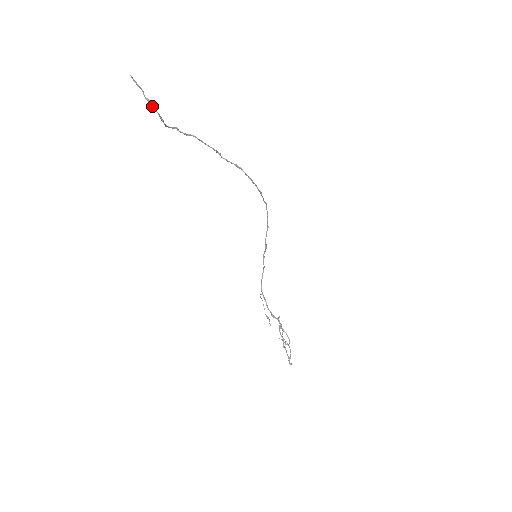
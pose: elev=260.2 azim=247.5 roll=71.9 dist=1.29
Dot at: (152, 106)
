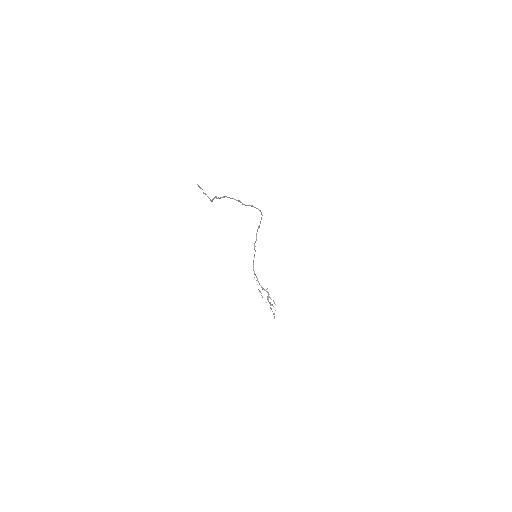
Dot at: (208, 197)
